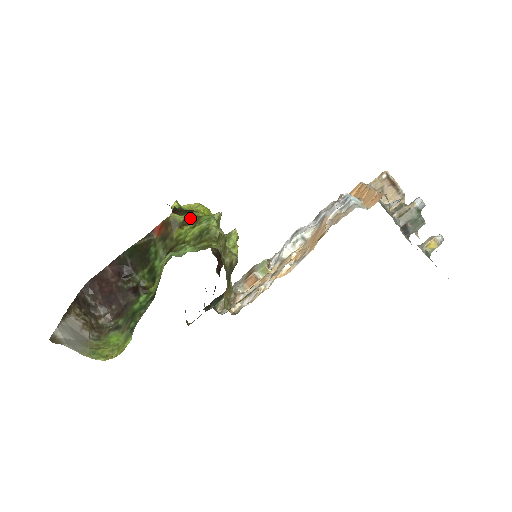
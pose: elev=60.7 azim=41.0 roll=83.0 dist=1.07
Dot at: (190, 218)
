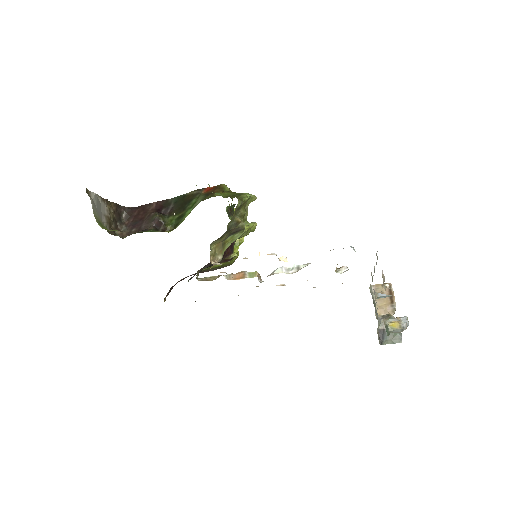
Dot at: (234, 192)
